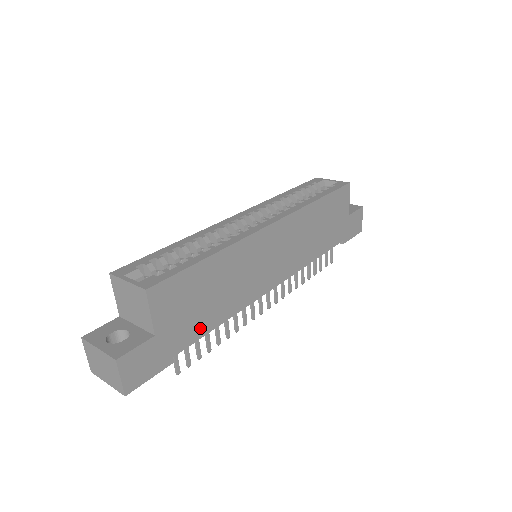
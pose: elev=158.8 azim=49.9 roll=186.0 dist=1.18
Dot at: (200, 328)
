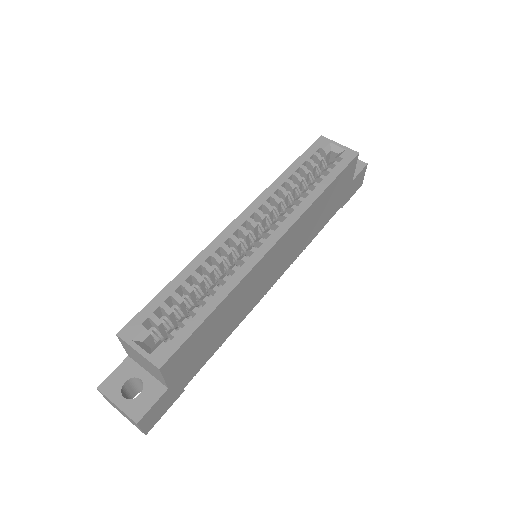
Dot at: (206, 356)
